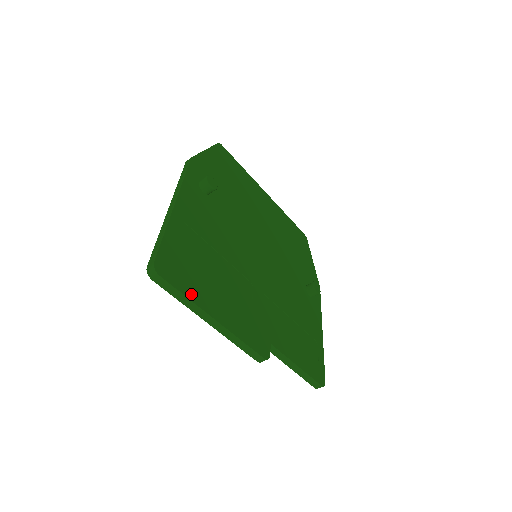
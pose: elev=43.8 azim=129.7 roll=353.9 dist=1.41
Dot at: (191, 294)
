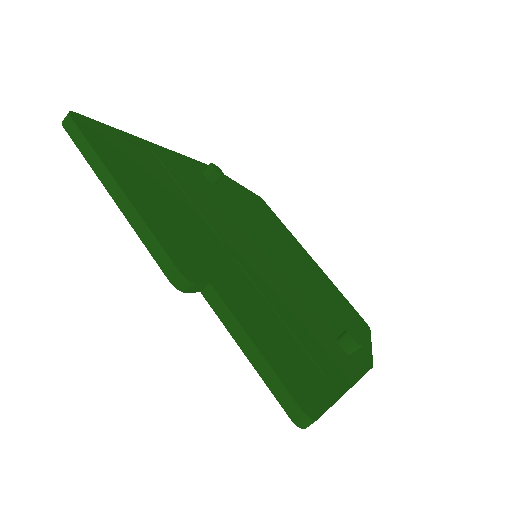
Dot at: (103, 154)
